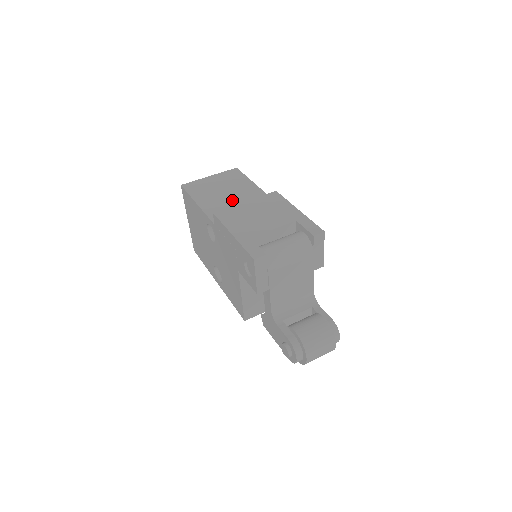
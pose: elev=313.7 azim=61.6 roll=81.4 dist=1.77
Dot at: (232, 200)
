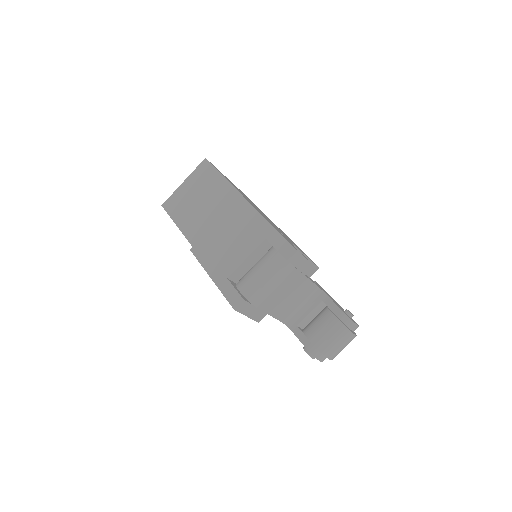
Dot at: (209, 213)
